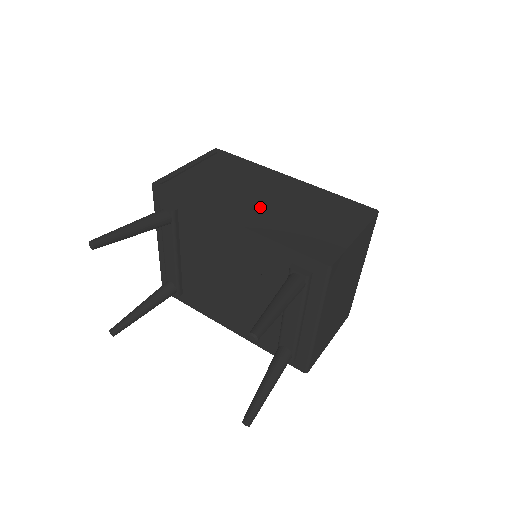
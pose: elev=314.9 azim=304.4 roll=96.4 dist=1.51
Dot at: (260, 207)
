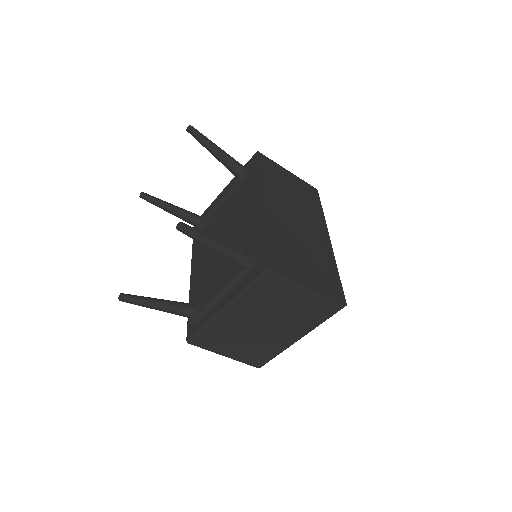
Dot at: (288, 220)
